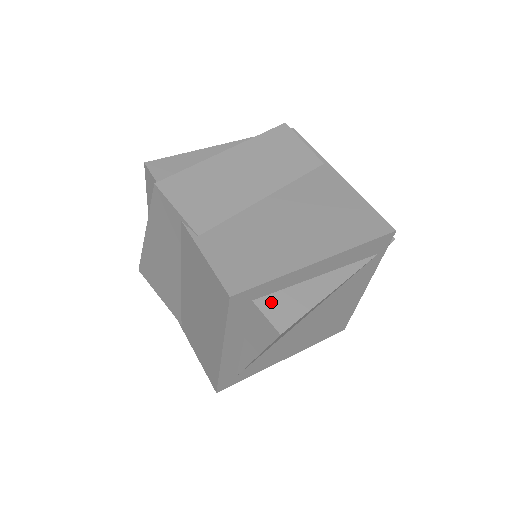
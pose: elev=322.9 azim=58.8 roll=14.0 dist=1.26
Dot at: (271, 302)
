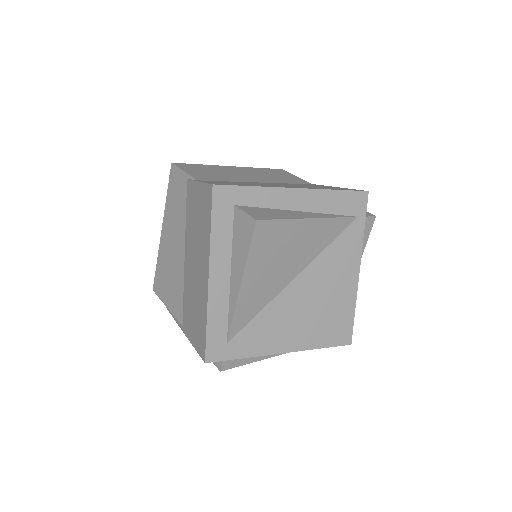
Dot at: (251, 209)
